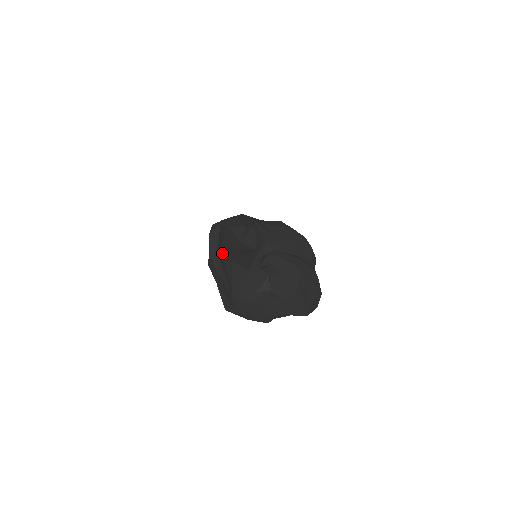
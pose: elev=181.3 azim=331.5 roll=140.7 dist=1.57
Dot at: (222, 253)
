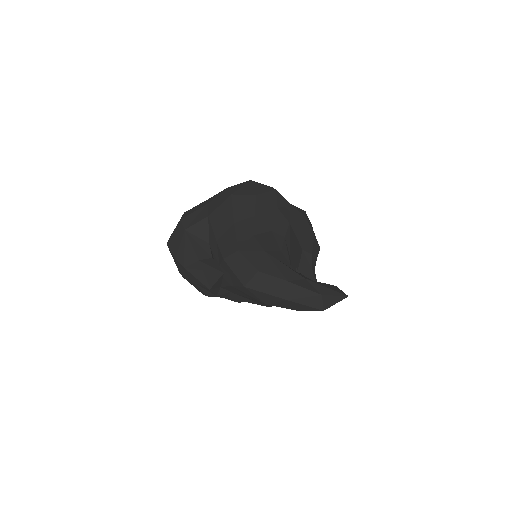
Dot at: occluded
